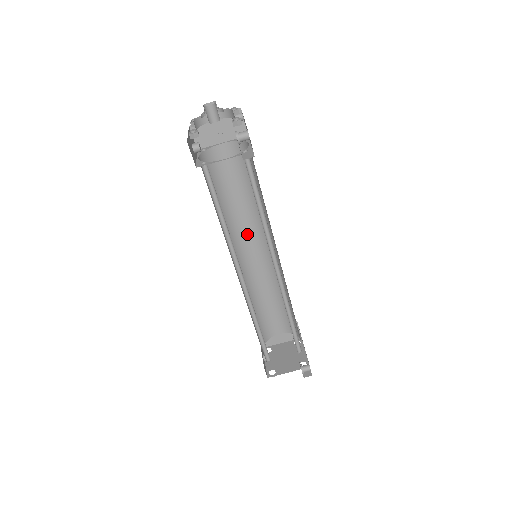
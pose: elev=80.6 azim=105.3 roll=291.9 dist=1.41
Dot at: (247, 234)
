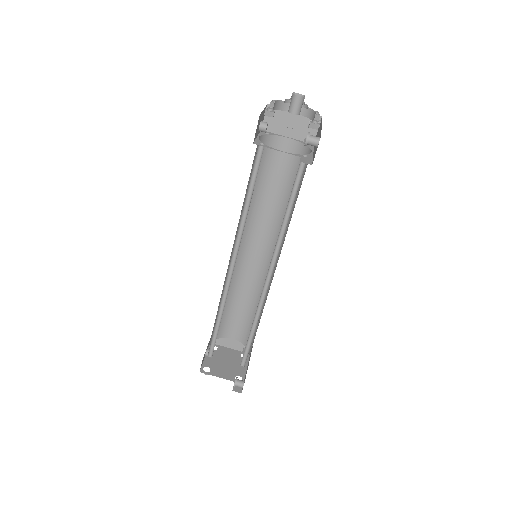
Dot at: (259, 232)
